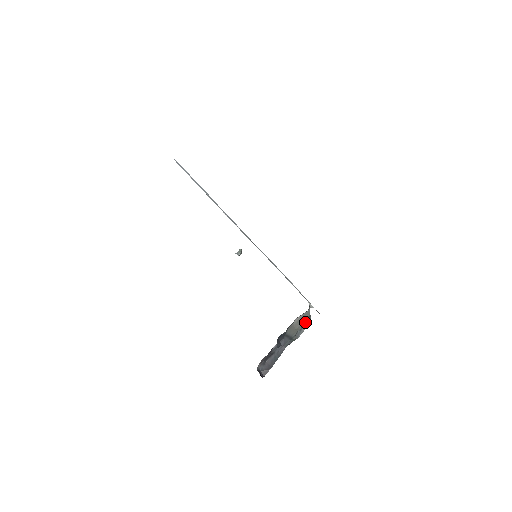
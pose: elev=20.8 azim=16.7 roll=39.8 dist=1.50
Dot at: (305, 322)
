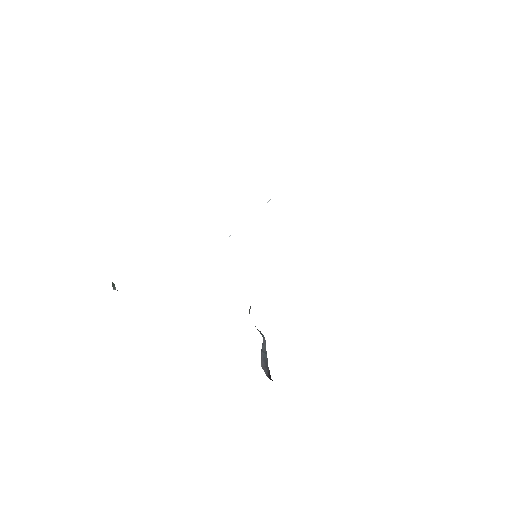
Dot at: occluded
